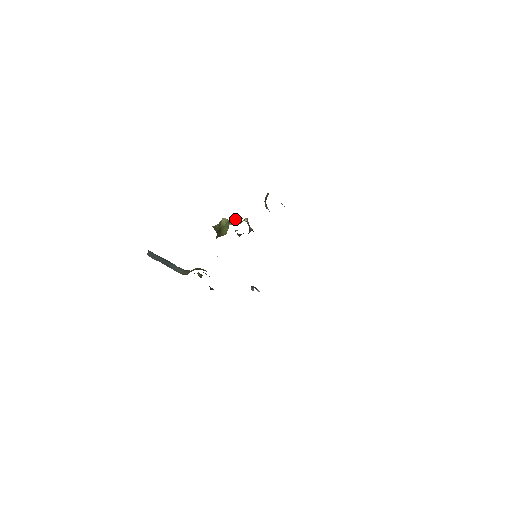
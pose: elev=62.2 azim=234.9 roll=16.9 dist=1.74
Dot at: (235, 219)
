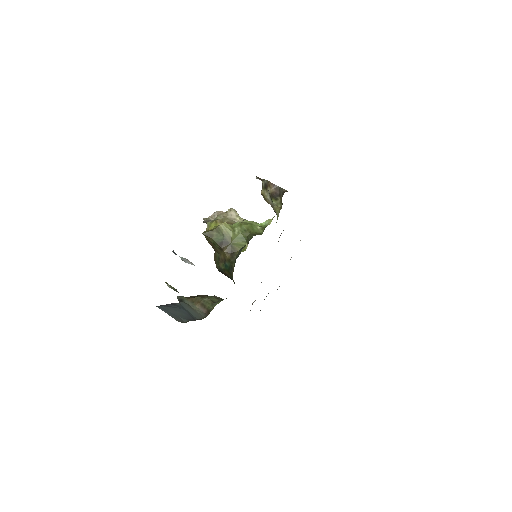
Dot at: (253, 230)
